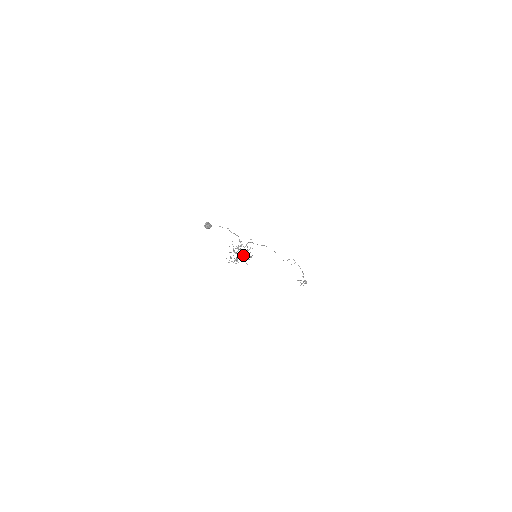
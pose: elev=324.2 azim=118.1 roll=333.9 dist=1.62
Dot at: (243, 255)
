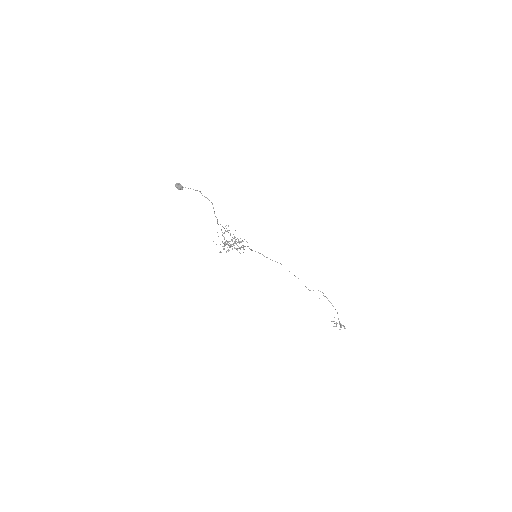
Dot at: (231, 240)
